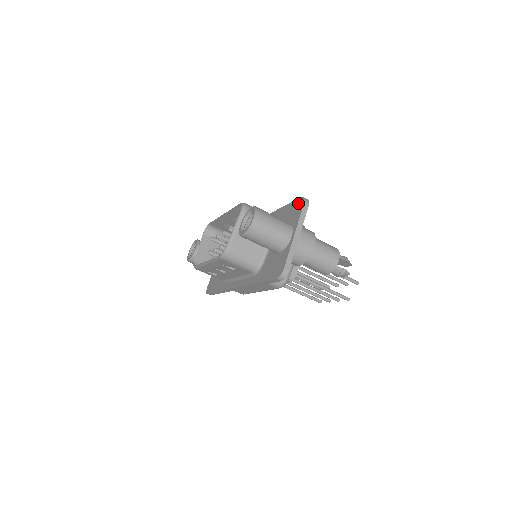
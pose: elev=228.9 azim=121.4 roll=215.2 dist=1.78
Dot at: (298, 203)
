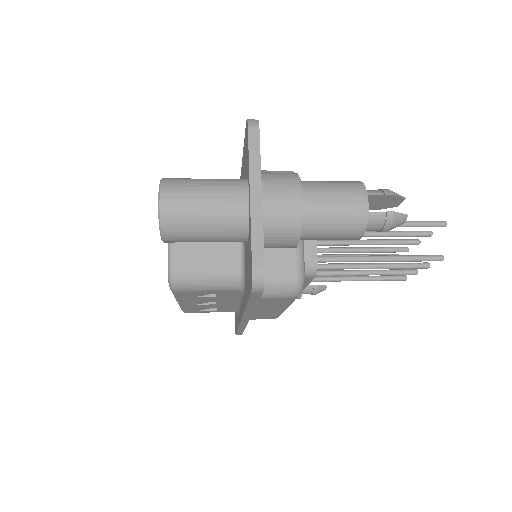
Dot at: (245, 135)
